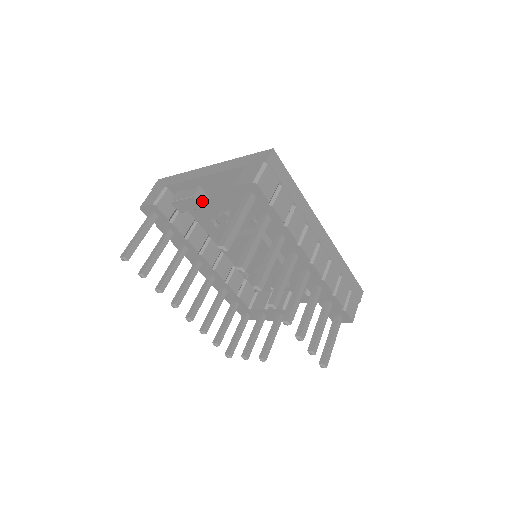
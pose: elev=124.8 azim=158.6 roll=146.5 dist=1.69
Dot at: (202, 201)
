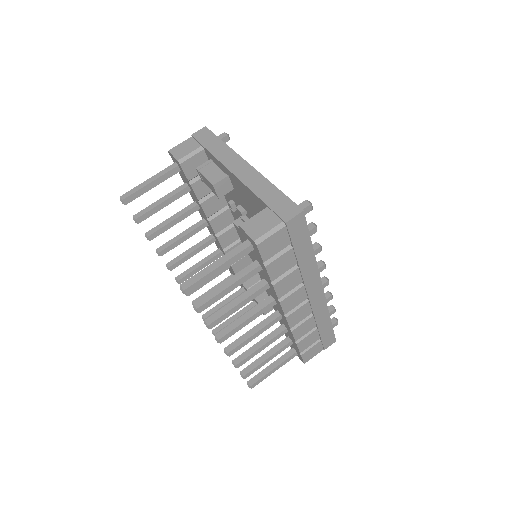
Dot at: (223, 191)
